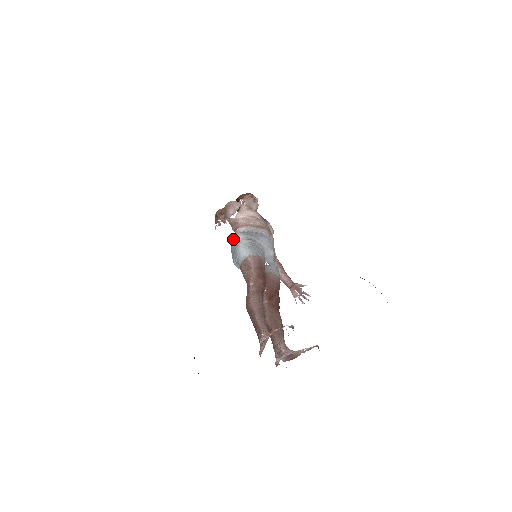
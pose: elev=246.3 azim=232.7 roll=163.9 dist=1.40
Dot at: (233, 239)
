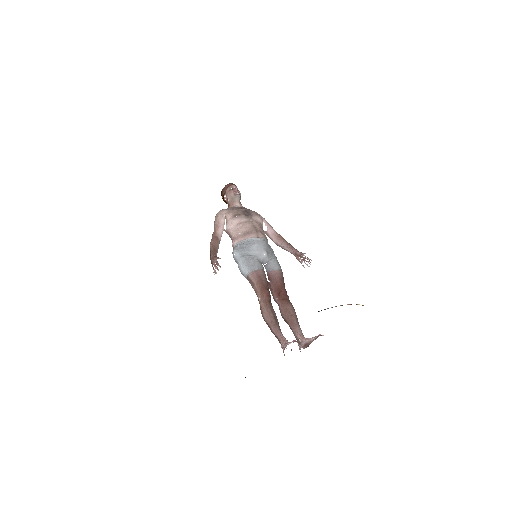
Dot at: (233, 256)
